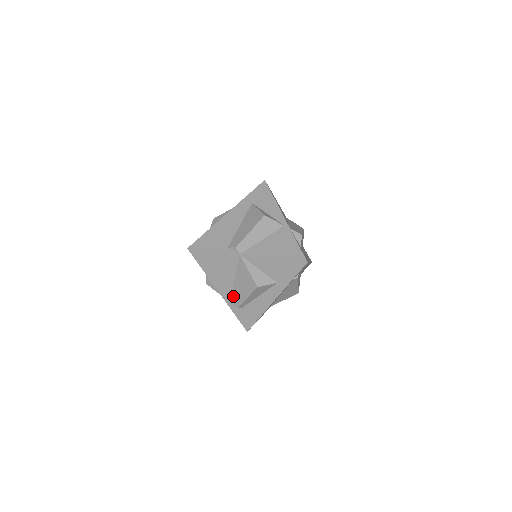
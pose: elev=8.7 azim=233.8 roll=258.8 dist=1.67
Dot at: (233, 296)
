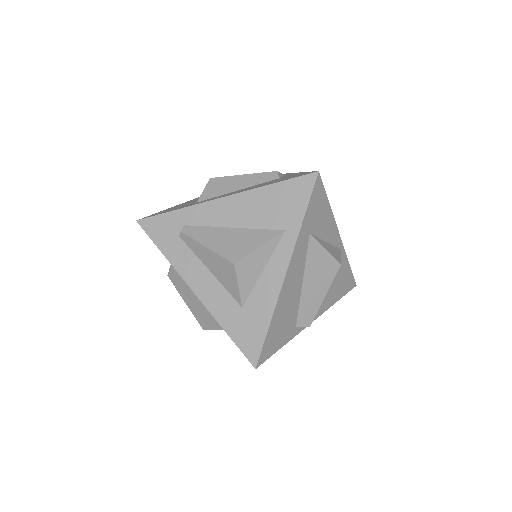
Dot at: occluded
